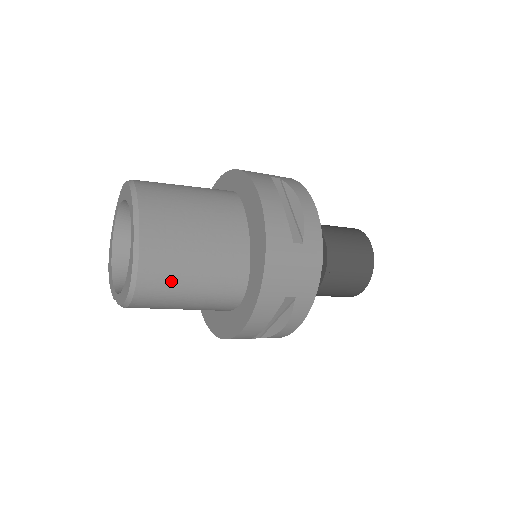
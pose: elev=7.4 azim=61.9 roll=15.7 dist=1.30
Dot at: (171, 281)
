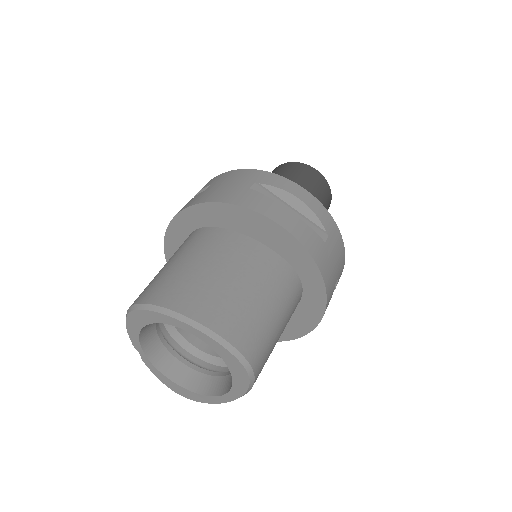
Dot at: occluded
